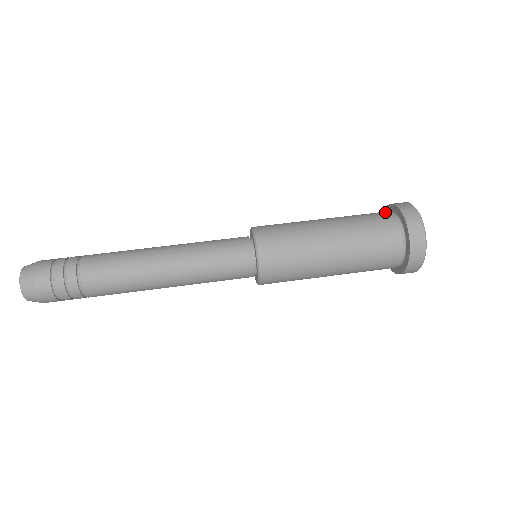
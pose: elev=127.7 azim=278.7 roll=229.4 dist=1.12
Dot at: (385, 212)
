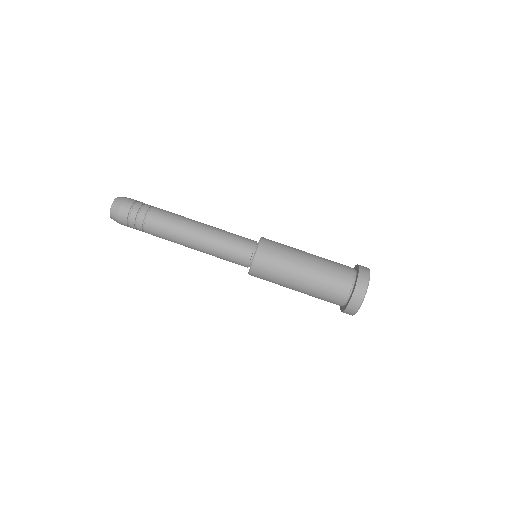
Dot at: occluded
